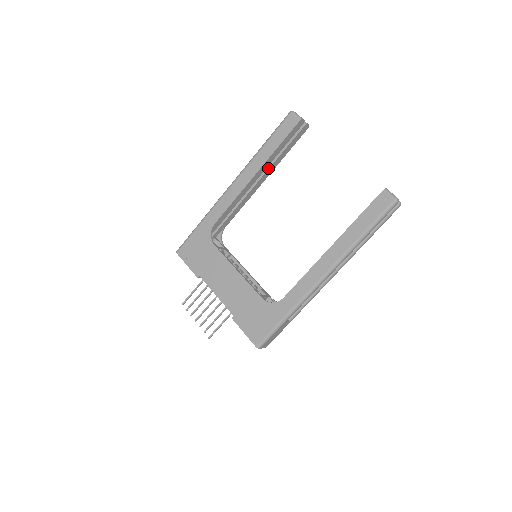
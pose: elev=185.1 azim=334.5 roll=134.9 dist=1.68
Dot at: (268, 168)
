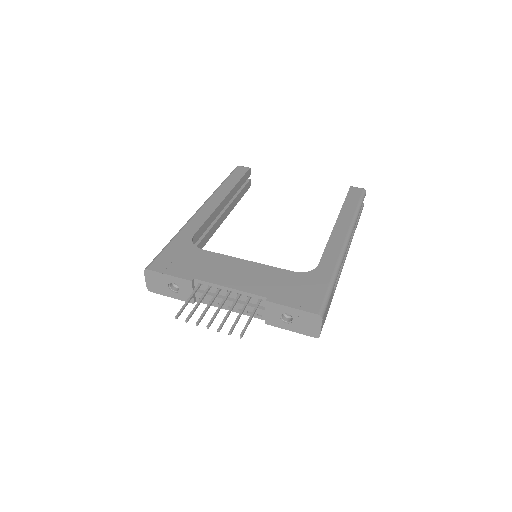
Dot at: (229, 204)
